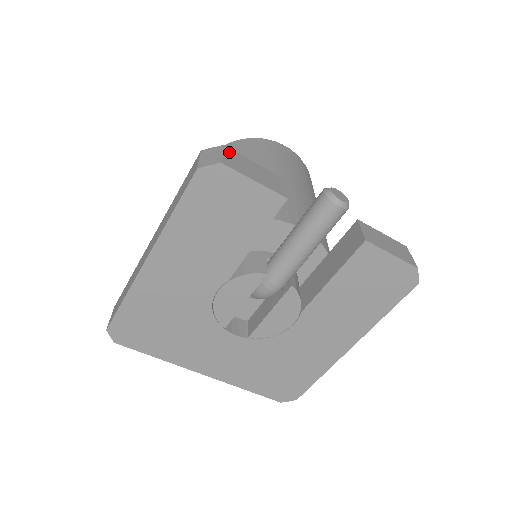
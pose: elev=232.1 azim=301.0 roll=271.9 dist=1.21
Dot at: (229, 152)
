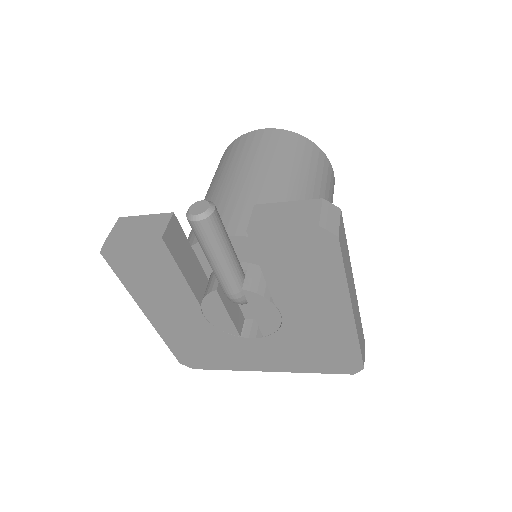
Dot at: (121, 222)
